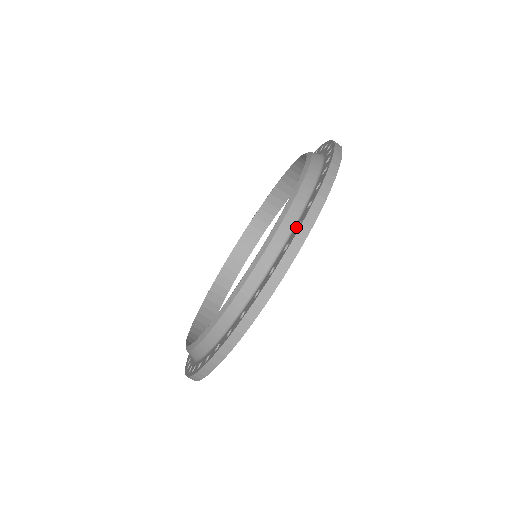
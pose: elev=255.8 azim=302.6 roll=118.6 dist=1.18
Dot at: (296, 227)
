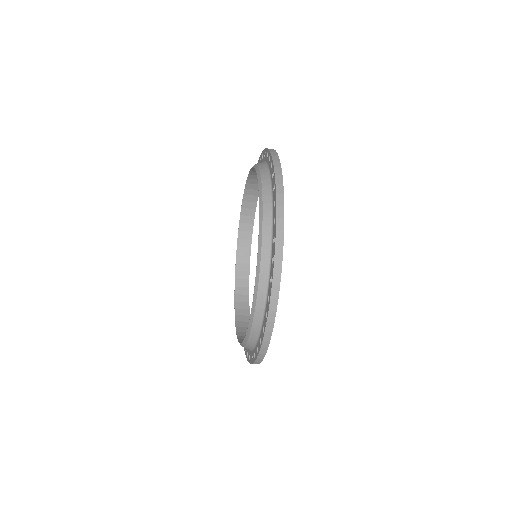
Dot at: (254, 353)
